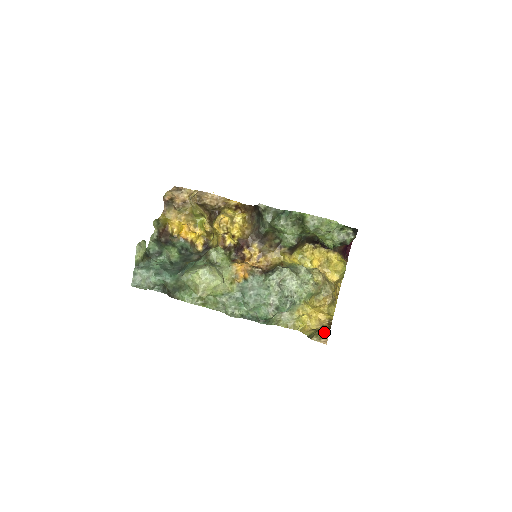
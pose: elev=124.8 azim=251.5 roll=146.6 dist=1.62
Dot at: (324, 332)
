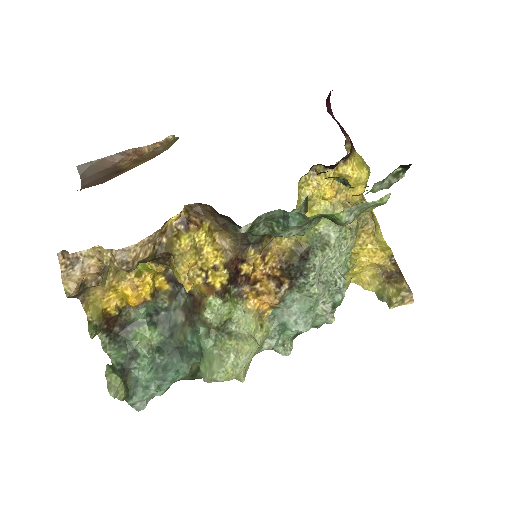
Dot at: (402, 289)
